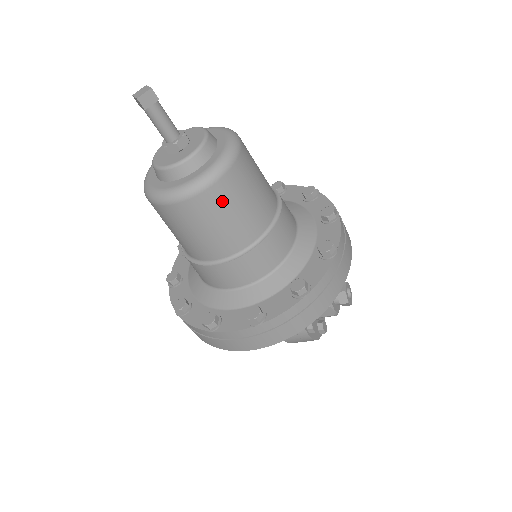
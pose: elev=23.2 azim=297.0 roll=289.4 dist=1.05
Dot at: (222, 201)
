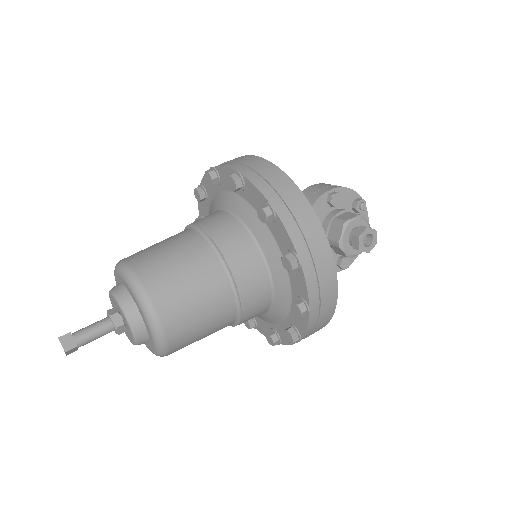
Dot at: occluded
